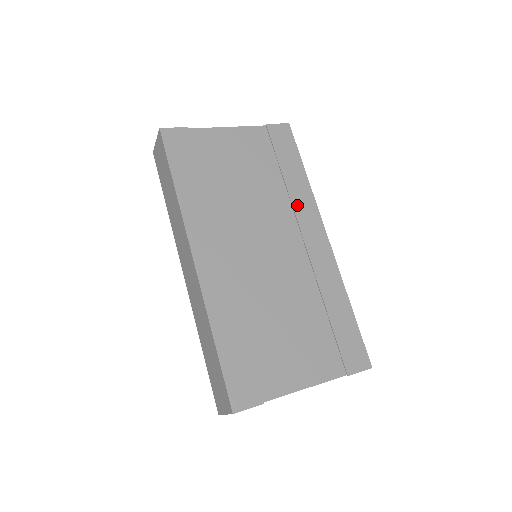
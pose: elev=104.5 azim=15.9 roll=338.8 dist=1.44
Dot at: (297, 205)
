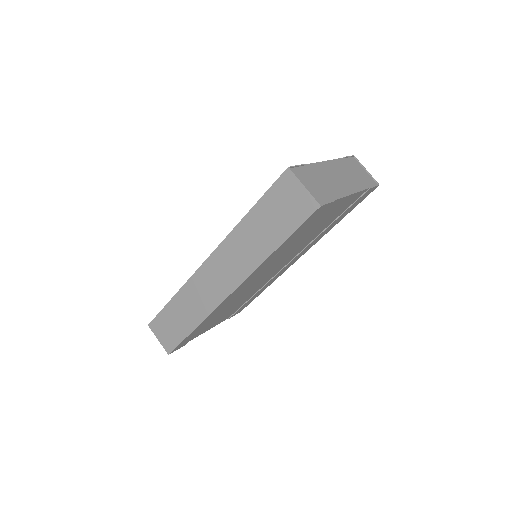
Dot at: (312, 243)
